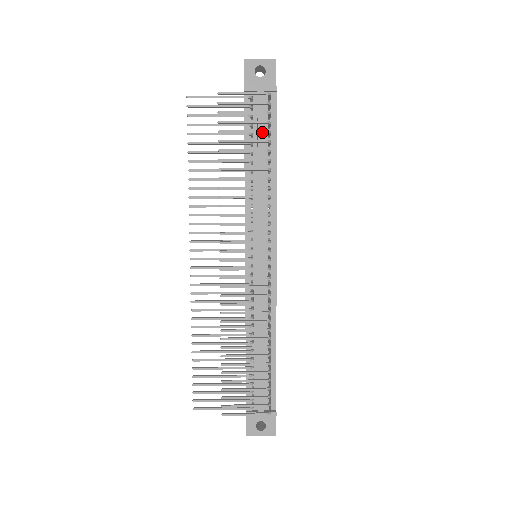
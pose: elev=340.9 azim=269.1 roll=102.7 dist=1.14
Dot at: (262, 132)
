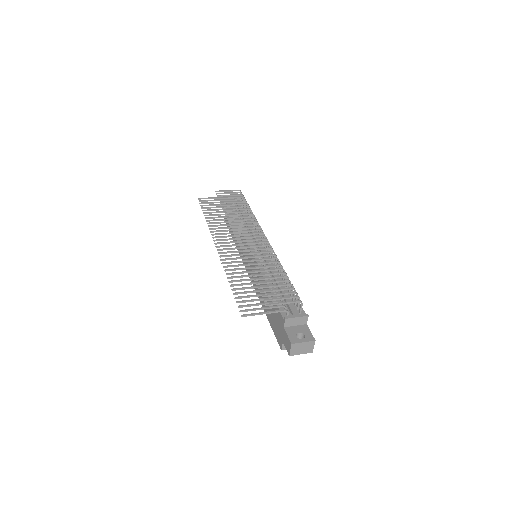
Dot at: (242, 199)
